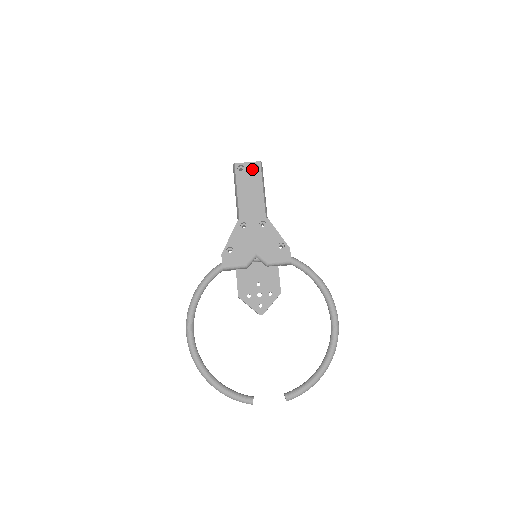
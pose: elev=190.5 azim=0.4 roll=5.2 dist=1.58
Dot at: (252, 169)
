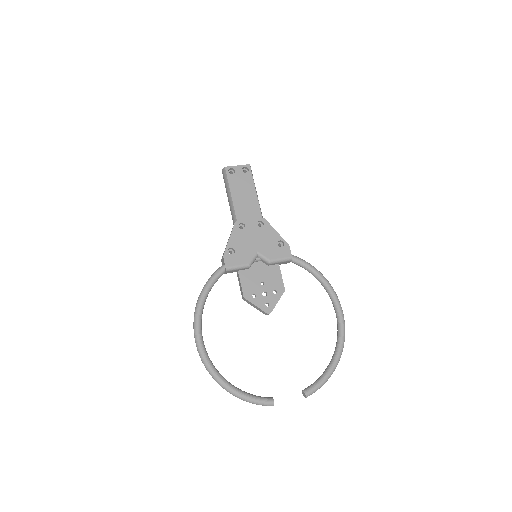
Dot at: (243, 172)
